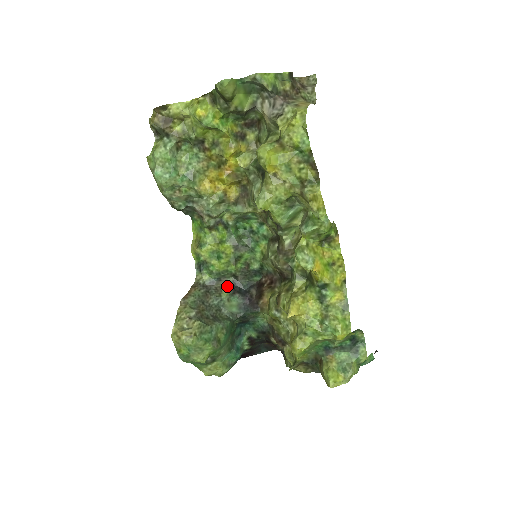
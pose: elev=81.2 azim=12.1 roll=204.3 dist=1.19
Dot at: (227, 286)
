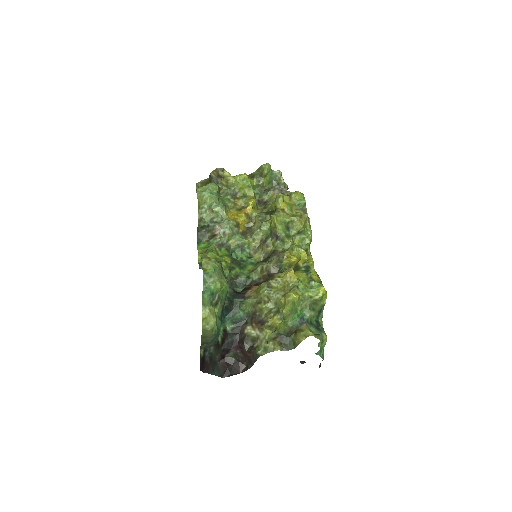
Dot at: occluded
